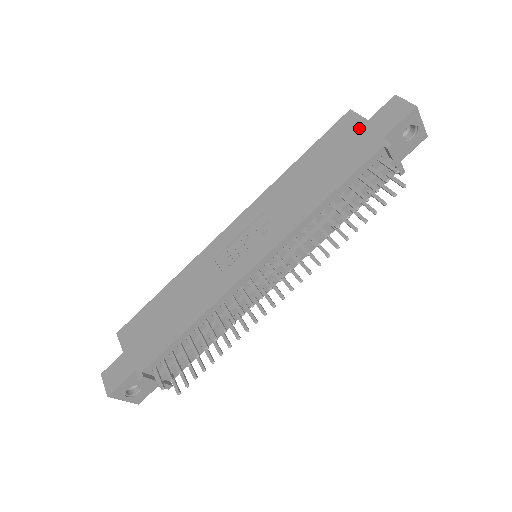
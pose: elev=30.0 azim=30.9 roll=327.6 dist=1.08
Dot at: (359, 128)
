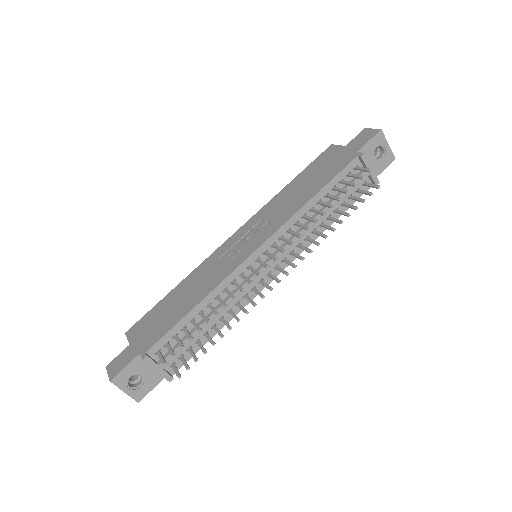
Dot at: (338, 152)
